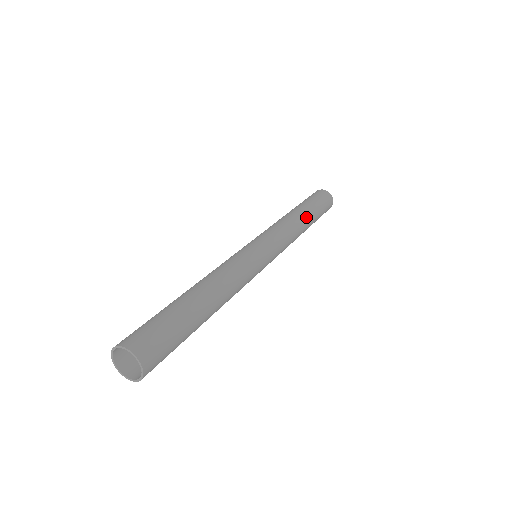
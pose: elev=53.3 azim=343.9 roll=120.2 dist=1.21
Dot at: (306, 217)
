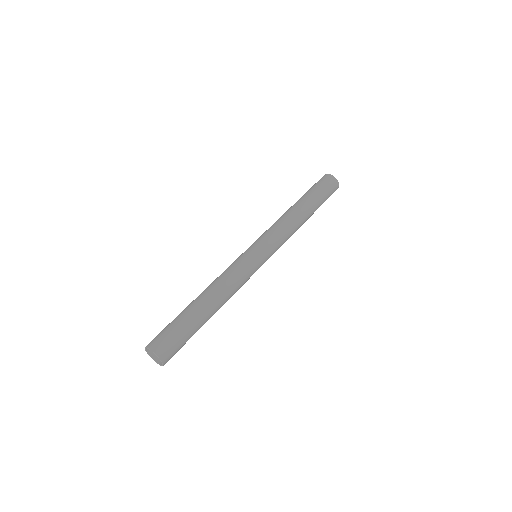
Dot at: (307, 218)
